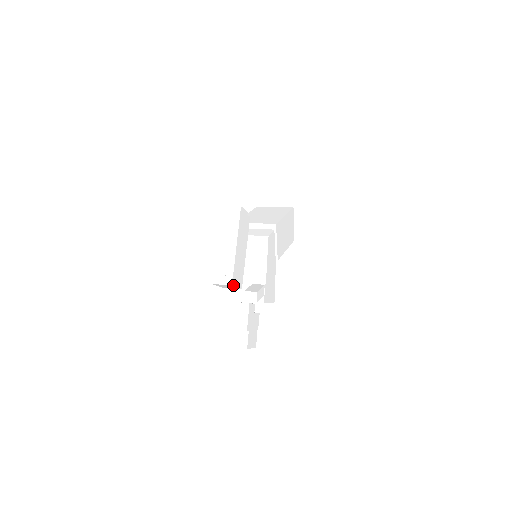
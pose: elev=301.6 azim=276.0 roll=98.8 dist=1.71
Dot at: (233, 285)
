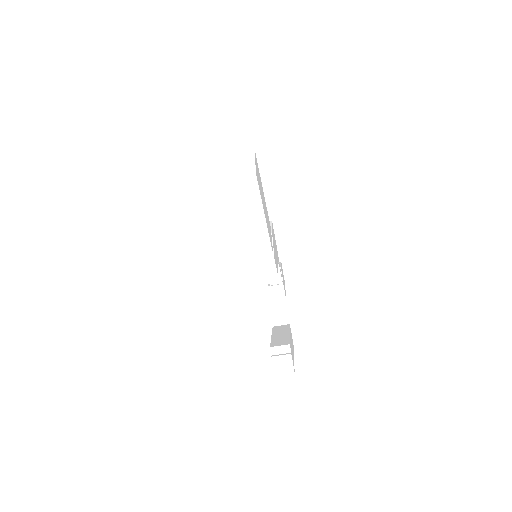
Dot at: occluded
